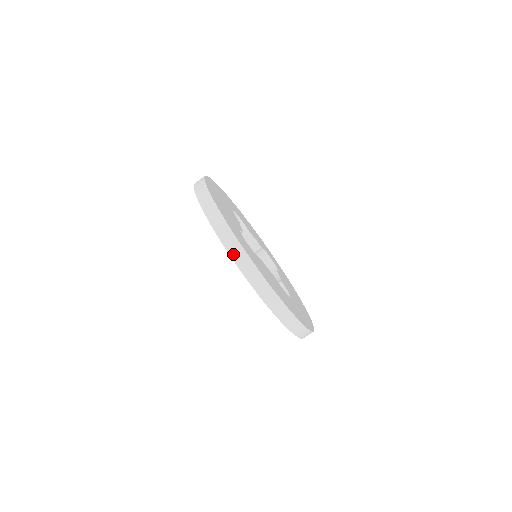
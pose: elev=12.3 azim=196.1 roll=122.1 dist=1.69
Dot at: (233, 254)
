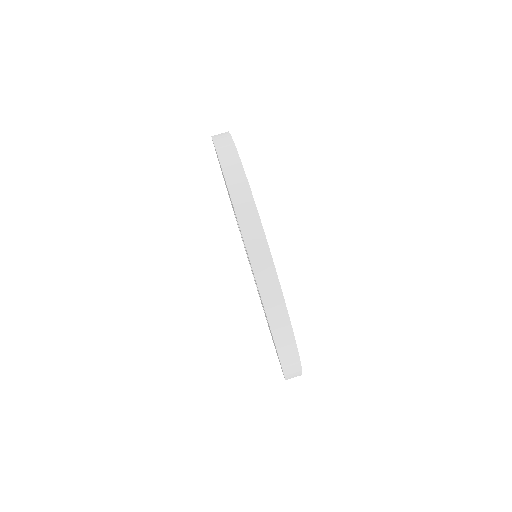
Dot at: (240, 213)
